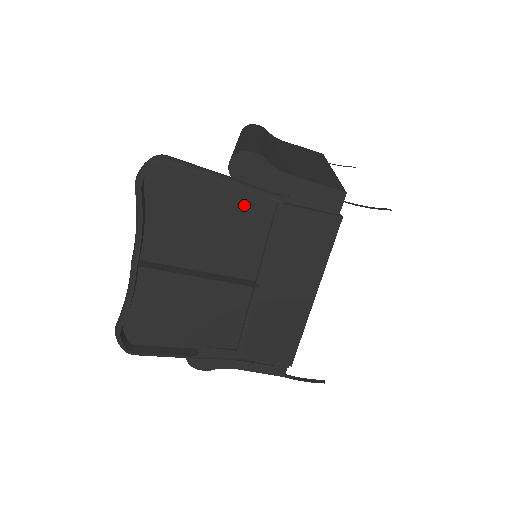
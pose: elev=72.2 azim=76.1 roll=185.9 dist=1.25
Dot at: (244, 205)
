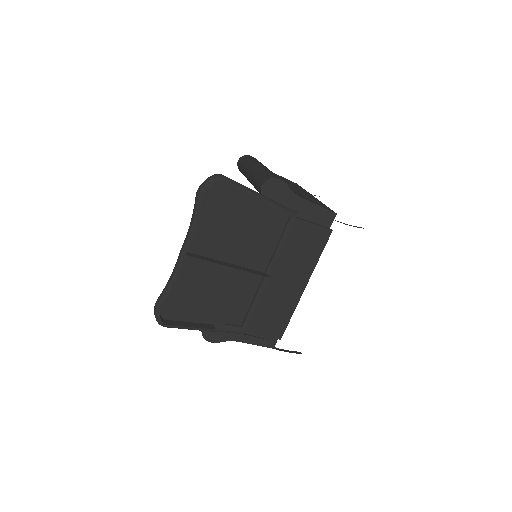
Dot at: (267, 216)
